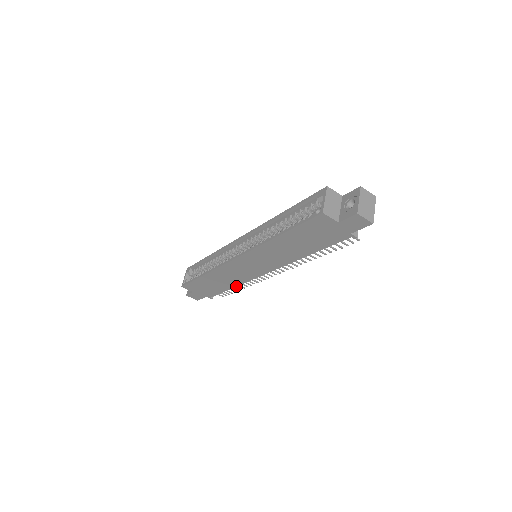
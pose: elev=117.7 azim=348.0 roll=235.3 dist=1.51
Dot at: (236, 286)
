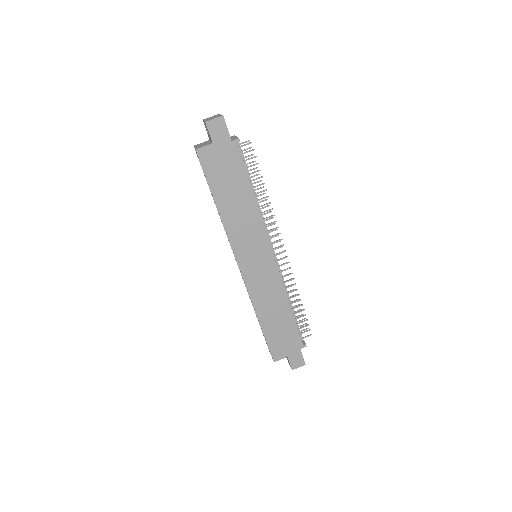
Dot at: (288, 302)
